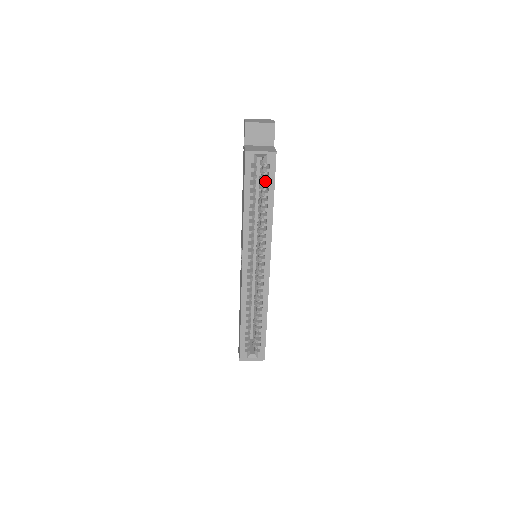
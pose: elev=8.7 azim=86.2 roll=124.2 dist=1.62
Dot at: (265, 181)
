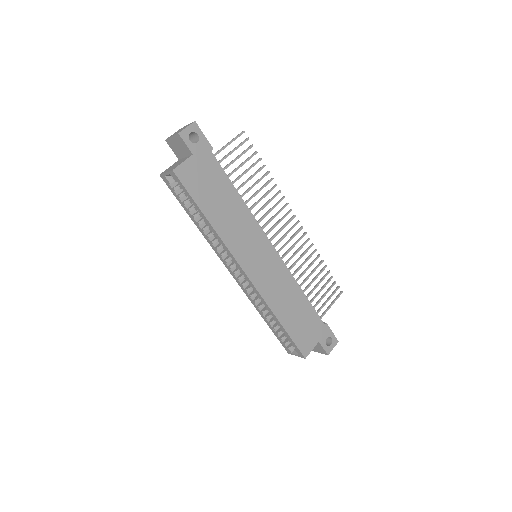
Dot at: occluded
